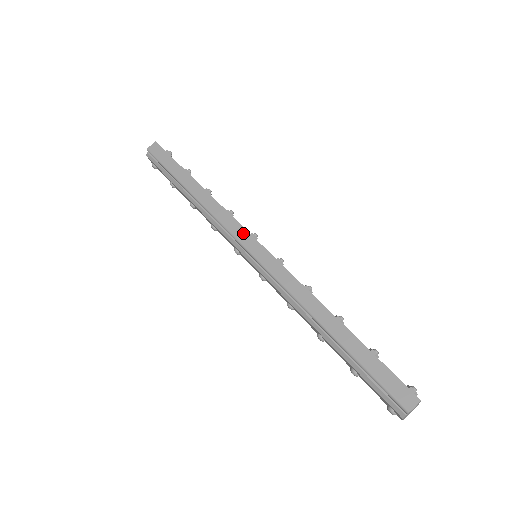
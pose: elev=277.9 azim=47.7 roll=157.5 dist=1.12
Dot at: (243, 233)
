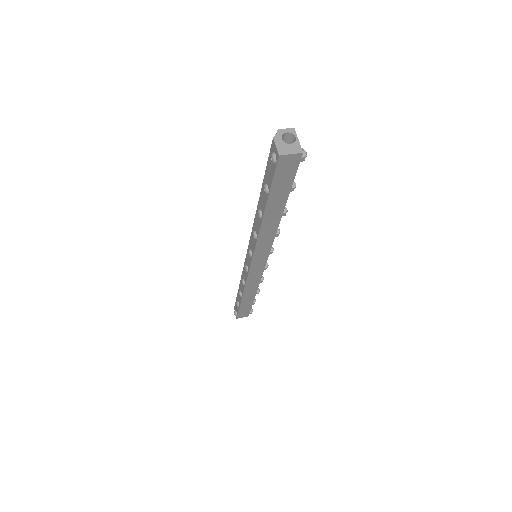
Dot at: occluded
